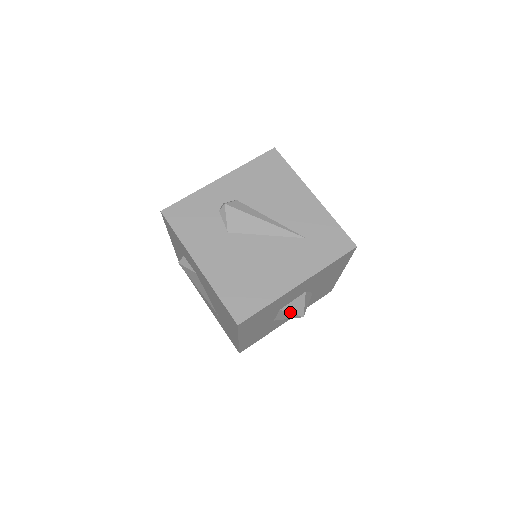
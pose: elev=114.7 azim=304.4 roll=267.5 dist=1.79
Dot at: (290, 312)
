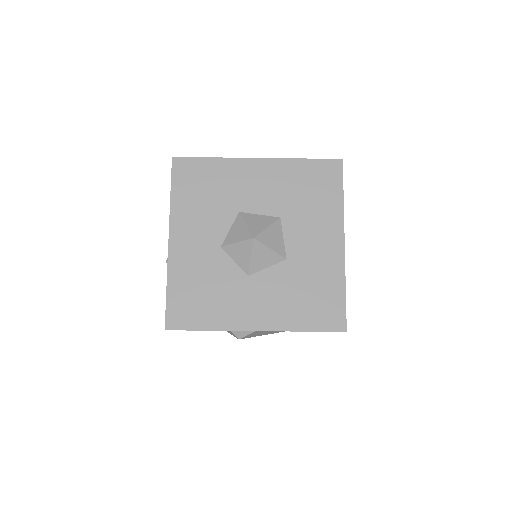
Dot at: occluded
